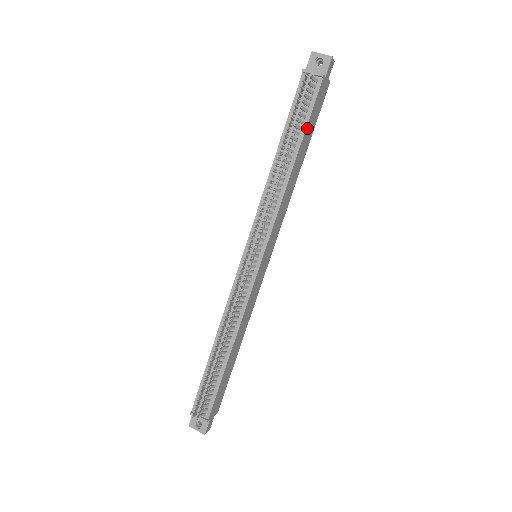
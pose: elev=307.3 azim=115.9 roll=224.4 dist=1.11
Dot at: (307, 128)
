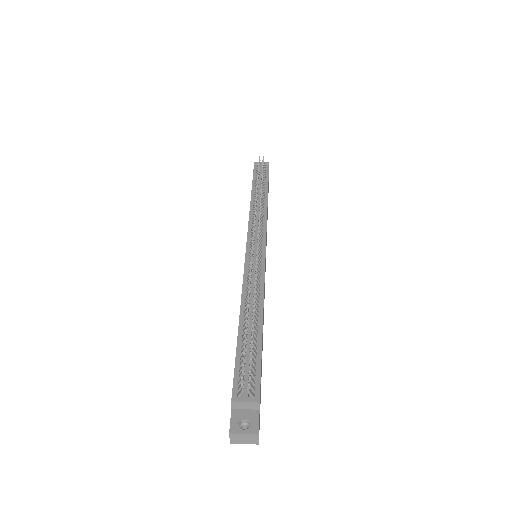
Dot at: occluded
